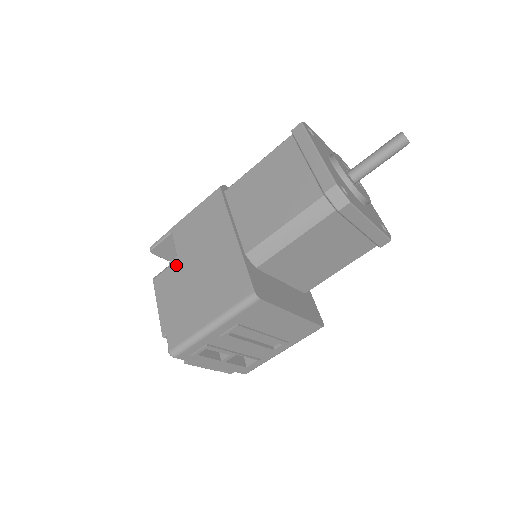
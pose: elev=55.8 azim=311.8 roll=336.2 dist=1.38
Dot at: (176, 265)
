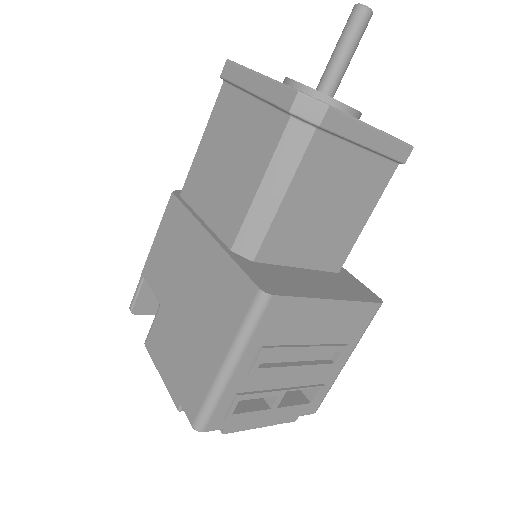
Dot at: (161, 312)
